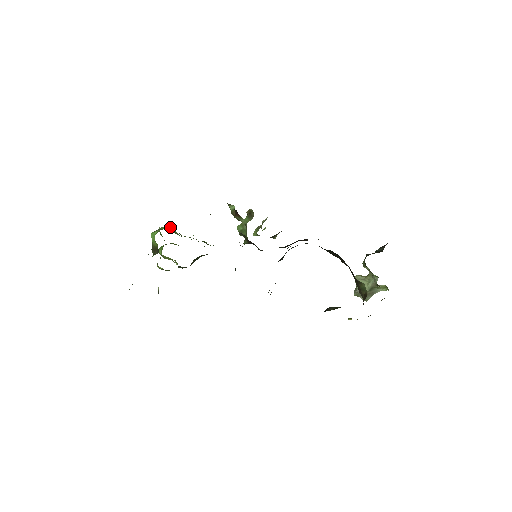
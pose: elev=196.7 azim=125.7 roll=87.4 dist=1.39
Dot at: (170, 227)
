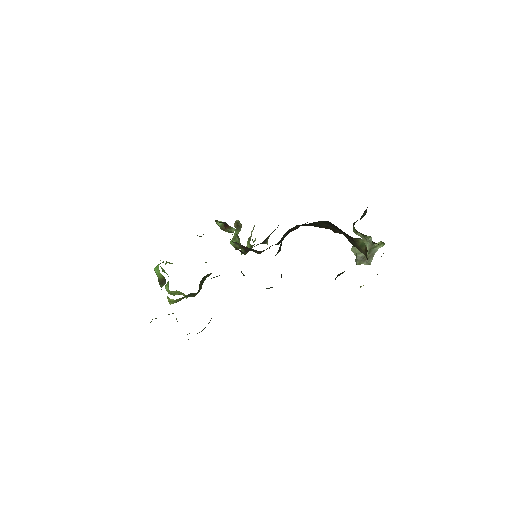
Dot at: (169, 263)
